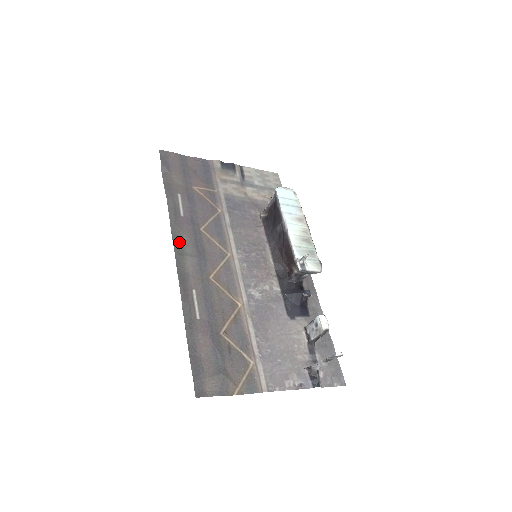
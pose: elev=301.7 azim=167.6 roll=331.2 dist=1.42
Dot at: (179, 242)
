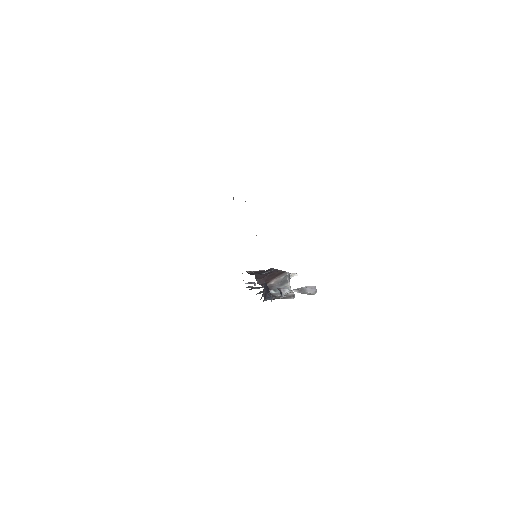
Dot at: occluded
